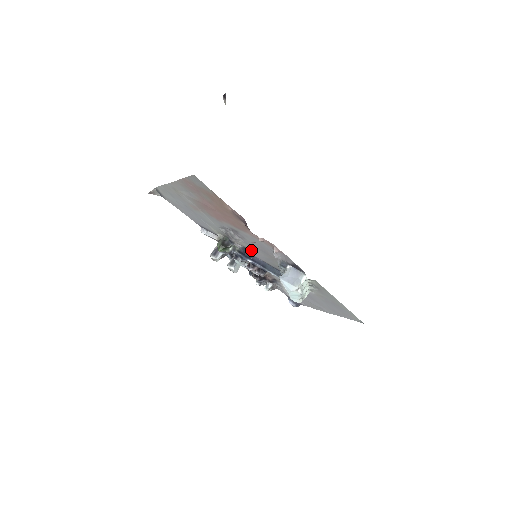
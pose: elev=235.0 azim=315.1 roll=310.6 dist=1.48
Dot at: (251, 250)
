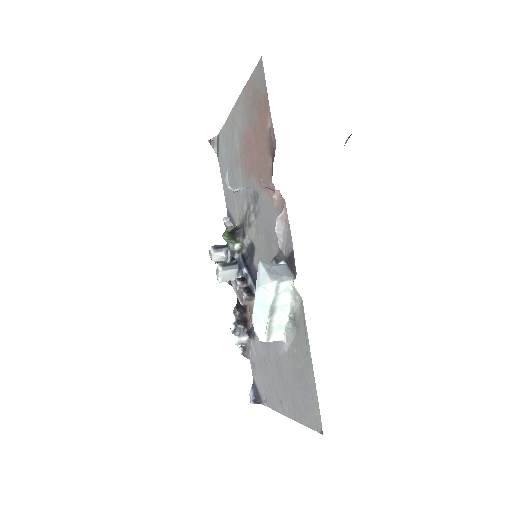
Dot at: (256, 248)
